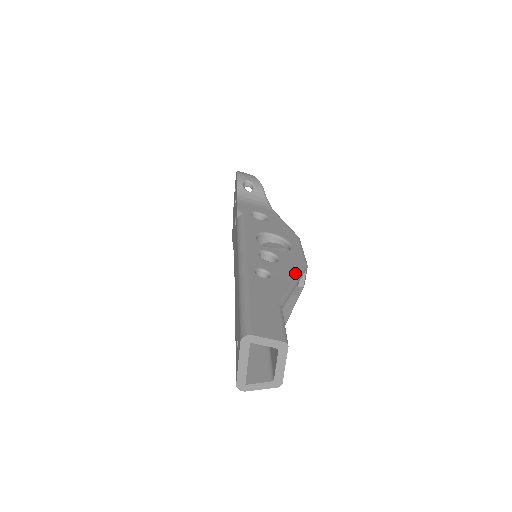
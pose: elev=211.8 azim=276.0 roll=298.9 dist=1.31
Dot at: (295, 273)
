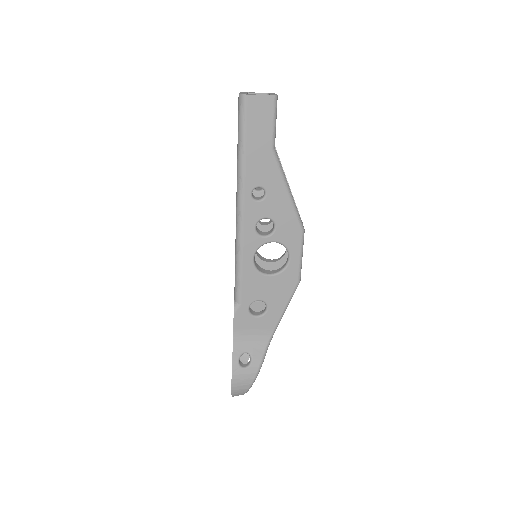
Dot at: occluded
